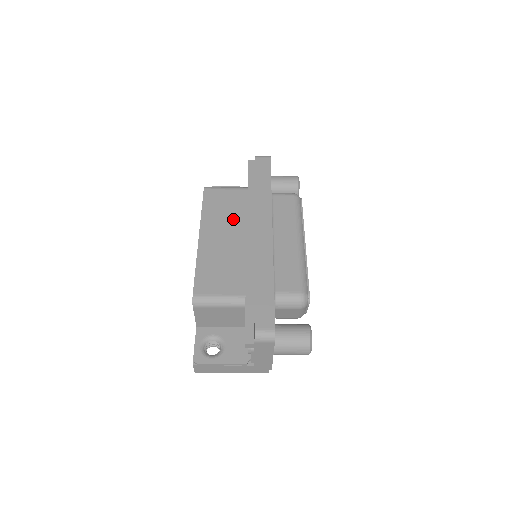
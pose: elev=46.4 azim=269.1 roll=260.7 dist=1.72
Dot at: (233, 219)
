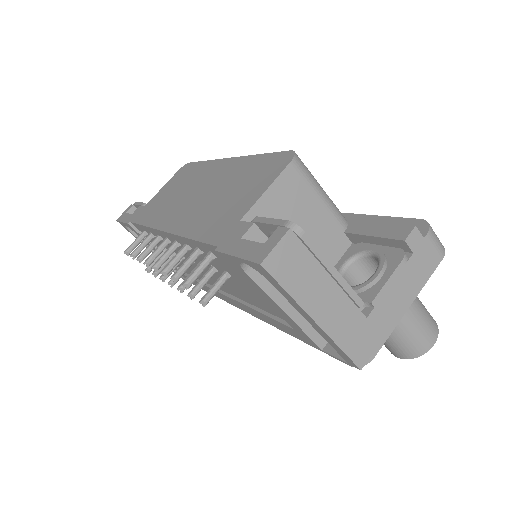
Dot at: occluded
